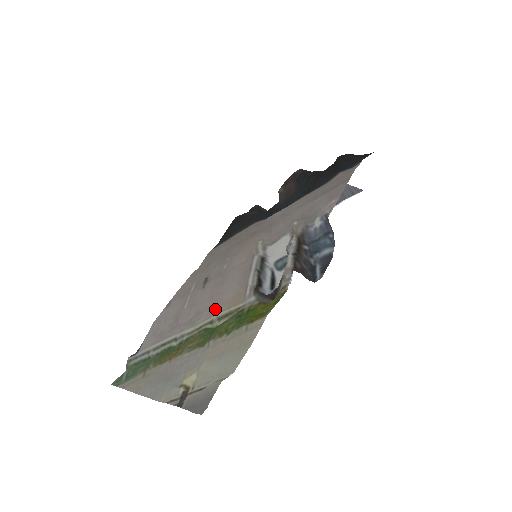
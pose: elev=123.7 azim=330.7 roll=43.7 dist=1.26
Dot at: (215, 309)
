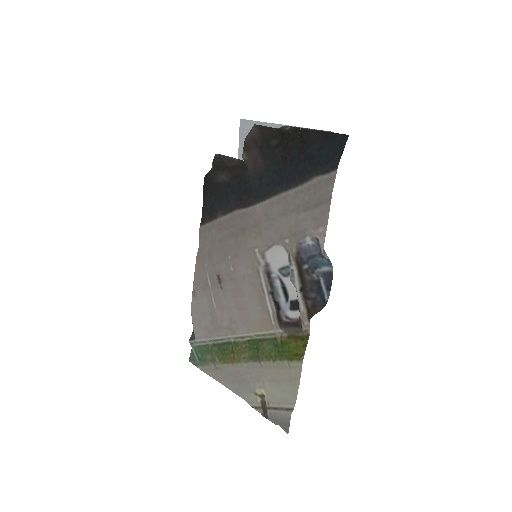
Dot at: (248, 326)
